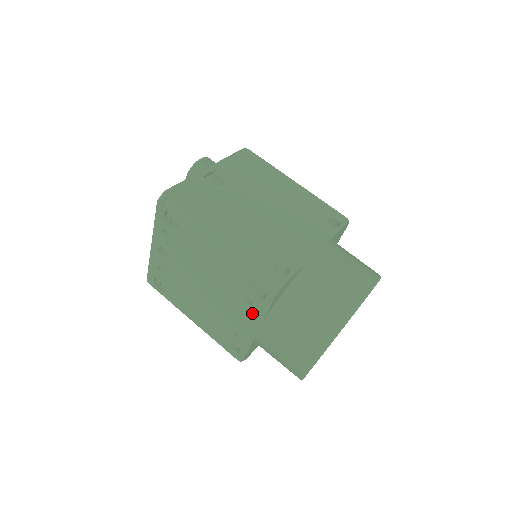
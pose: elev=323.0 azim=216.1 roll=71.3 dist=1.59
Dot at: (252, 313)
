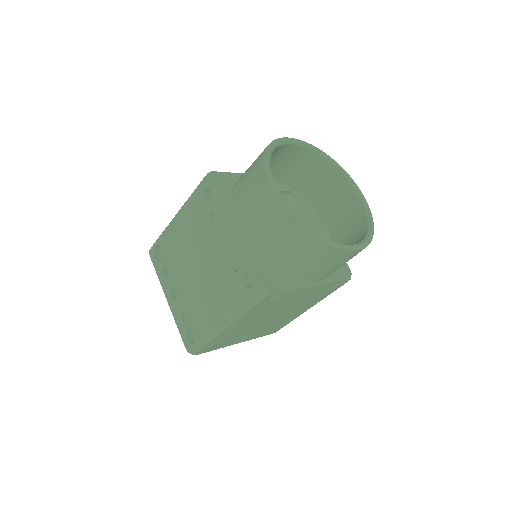
Dot at: (219, 220)
